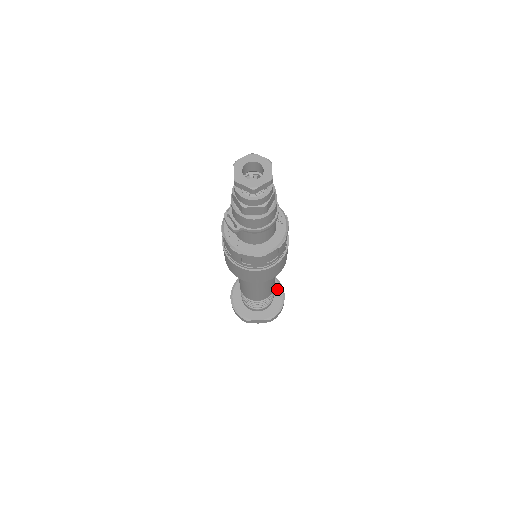
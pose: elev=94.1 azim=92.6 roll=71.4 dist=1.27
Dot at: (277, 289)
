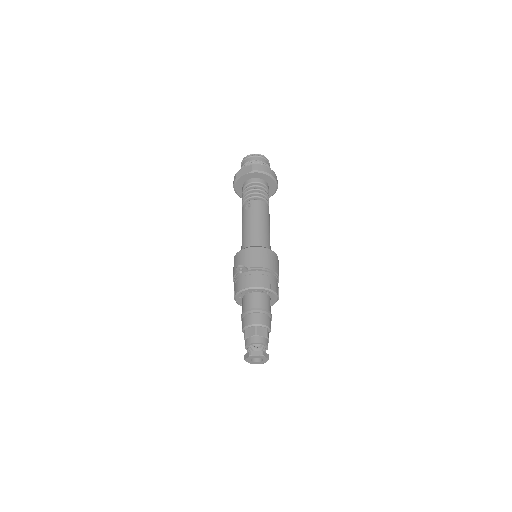
Dot at: (267, 178)
